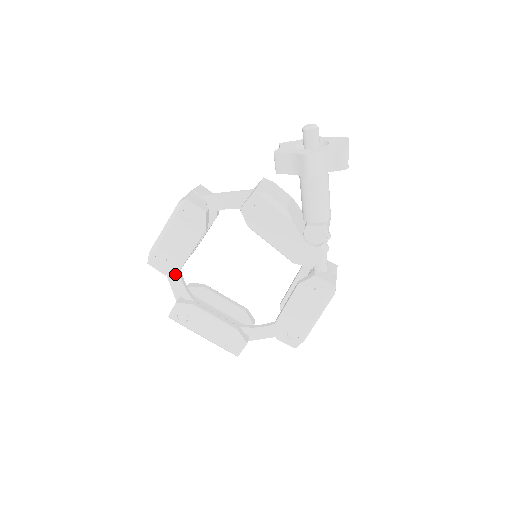
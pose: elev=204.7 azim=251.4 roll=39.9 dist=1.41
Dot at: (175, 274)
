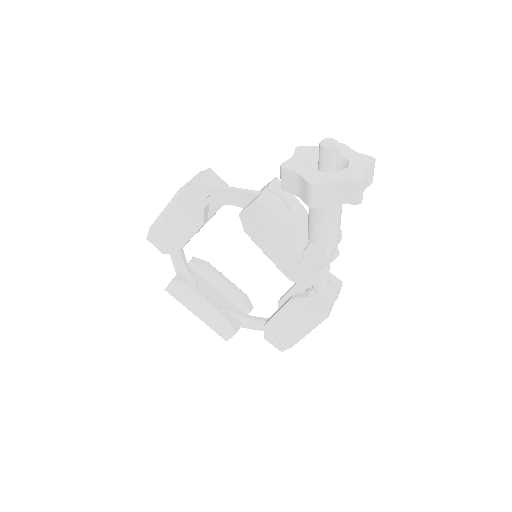
Dot at: occluded
